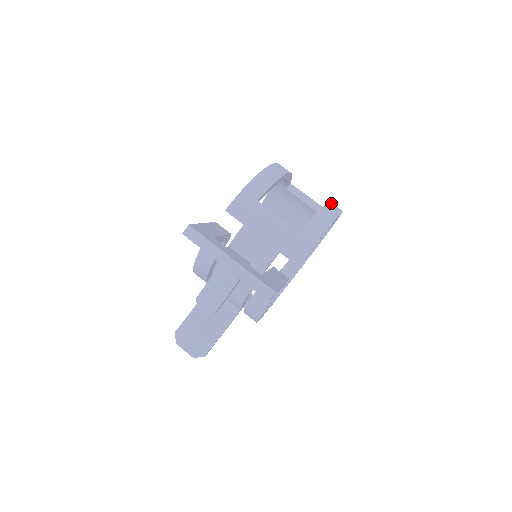
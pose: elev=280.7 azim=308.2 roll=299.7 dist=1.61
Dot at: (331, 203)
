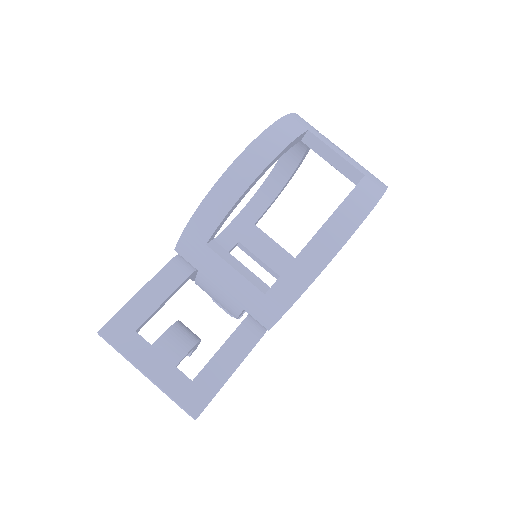
Dot at: (338, 215)
